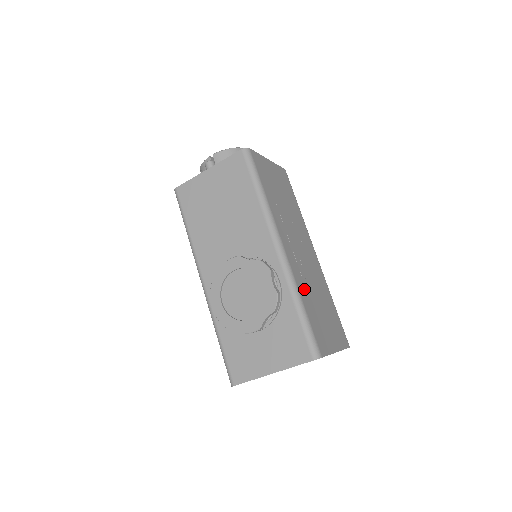
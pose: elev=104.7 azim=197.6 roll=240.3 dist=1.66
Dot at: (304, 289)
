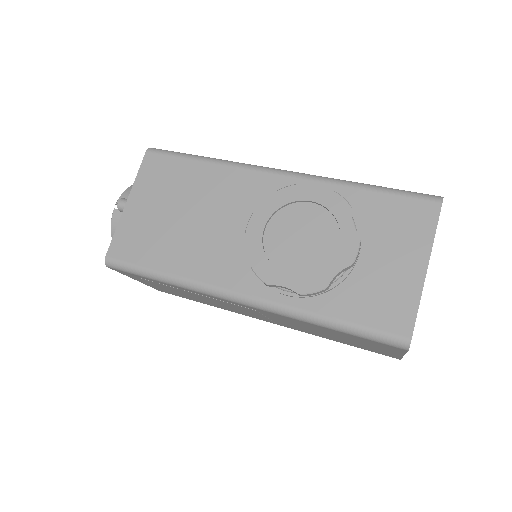
Dot at: occluded
